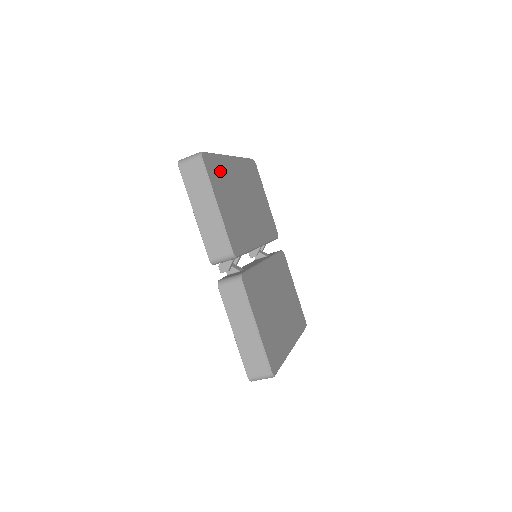
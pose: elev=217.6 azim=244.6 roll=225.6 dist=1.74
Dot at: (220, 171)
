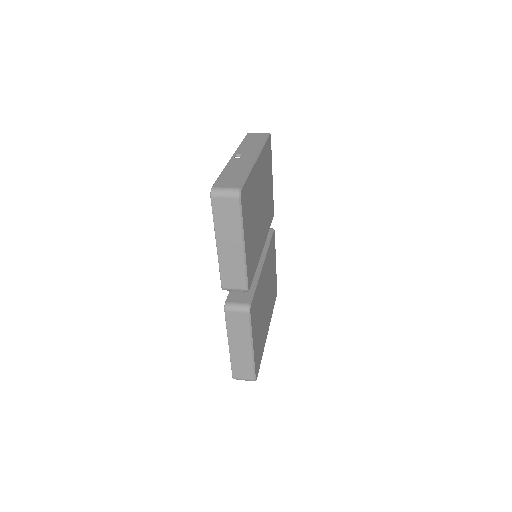
Dot at: (249, 195)
